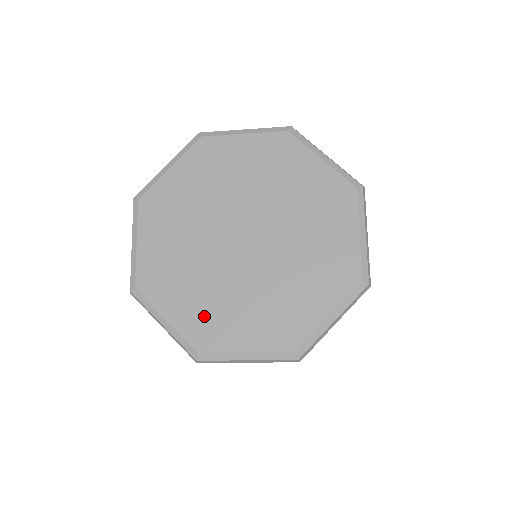
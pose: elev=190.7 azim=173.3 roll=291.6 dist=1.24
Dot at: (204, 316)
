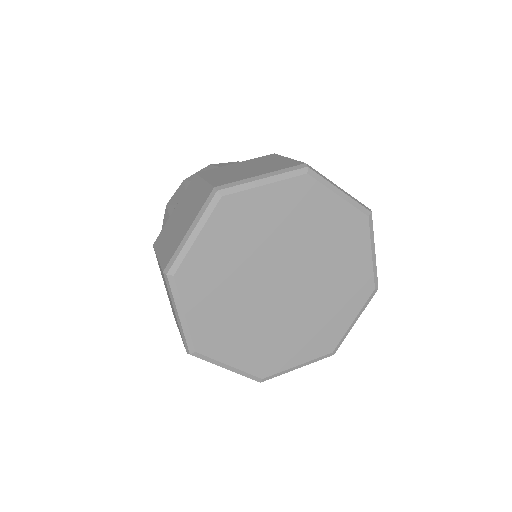
Dot at: (313, 338)
